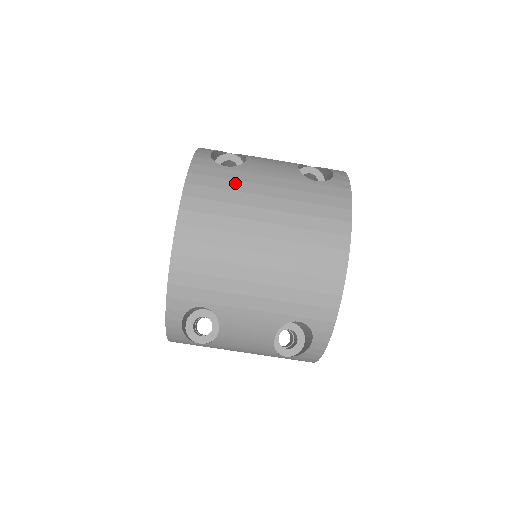
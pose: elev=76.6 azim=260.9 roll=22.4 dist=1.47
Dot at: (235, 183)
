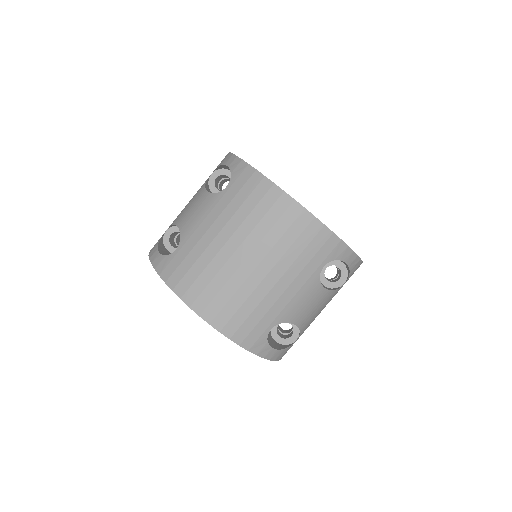
Dot at: (193, 253)
